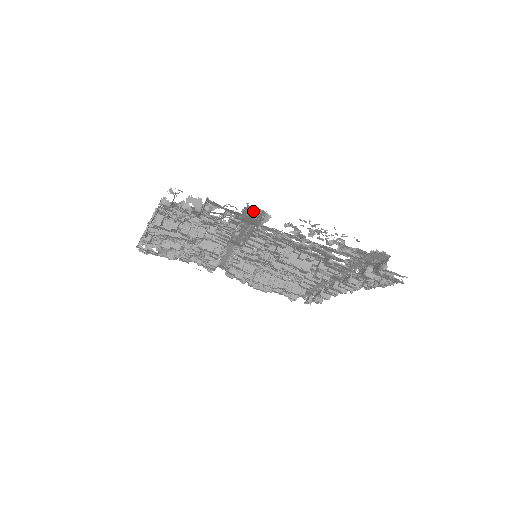
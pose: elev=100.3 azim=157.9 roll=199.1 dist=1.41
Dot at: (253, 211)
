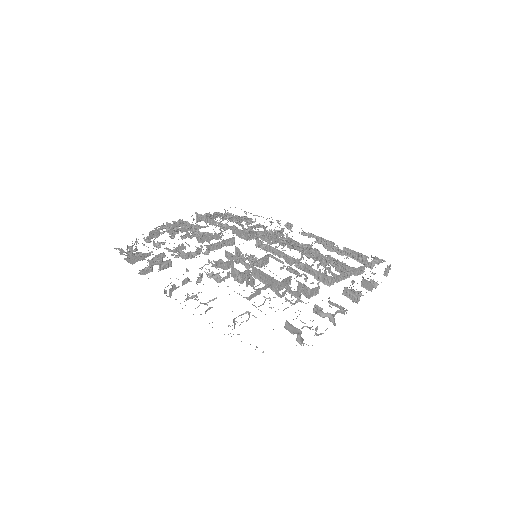
Dot at: occluded
